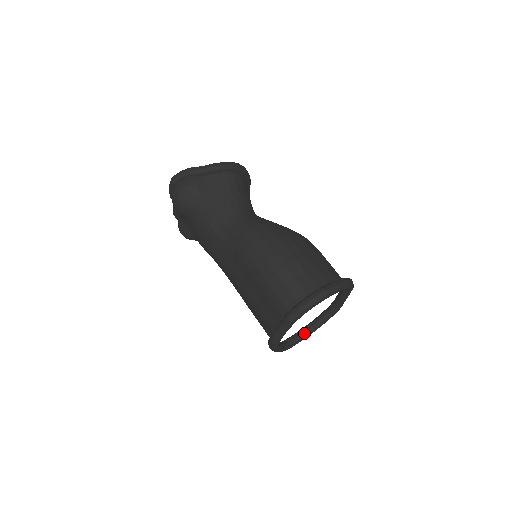
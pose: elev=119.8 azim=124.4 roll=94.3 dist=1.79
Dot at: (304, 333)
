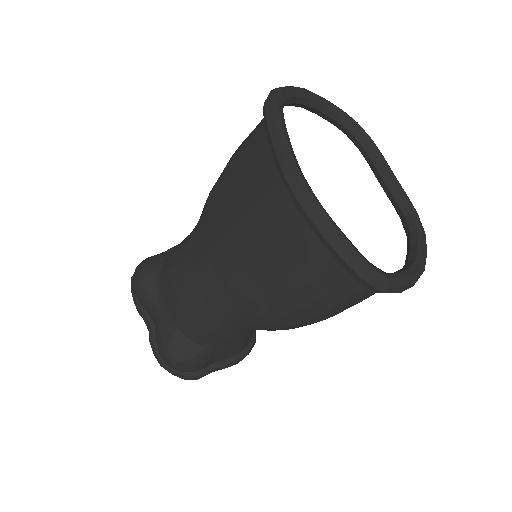
Dot at: (402, 269)
